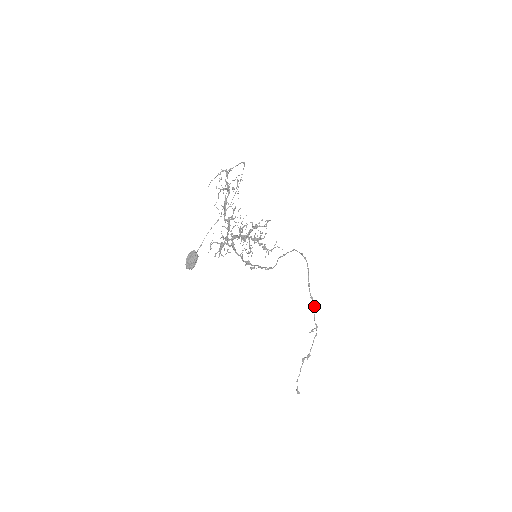
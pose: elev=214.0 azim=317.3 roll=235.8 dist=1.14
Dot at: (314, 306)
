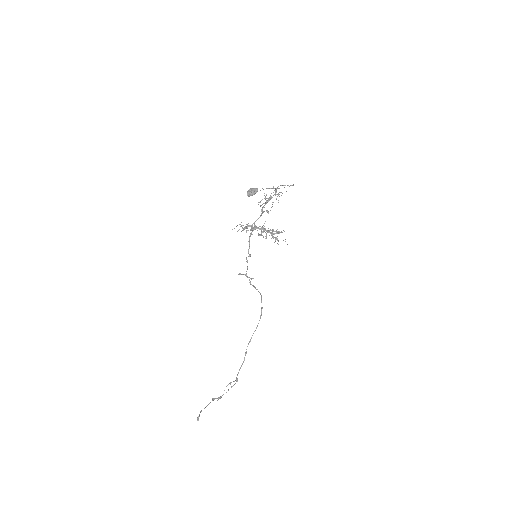
Dot at: occluded
